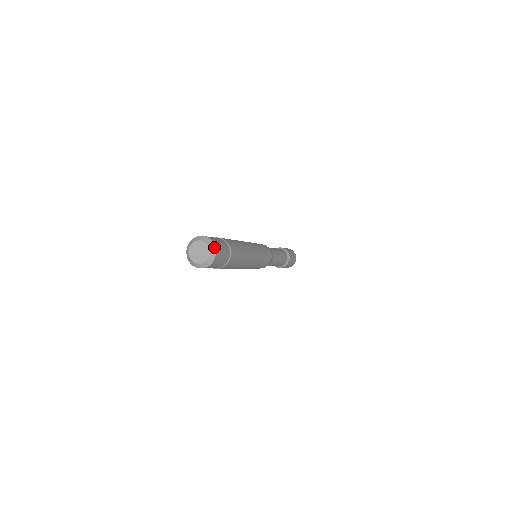
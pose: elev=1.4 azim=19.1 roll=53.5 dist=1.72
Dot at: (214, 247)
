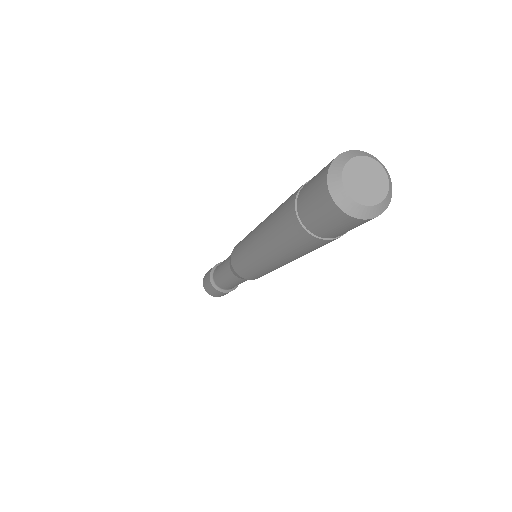
Dot at: (391, 185)
